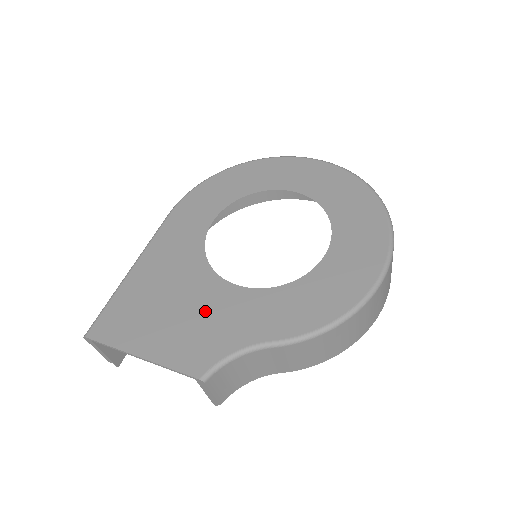
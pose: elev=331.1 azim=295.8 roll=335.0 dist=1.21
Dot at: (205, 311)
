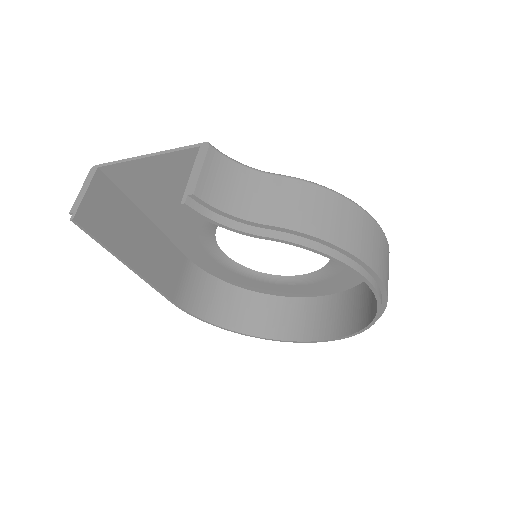
Dot at: occluded
